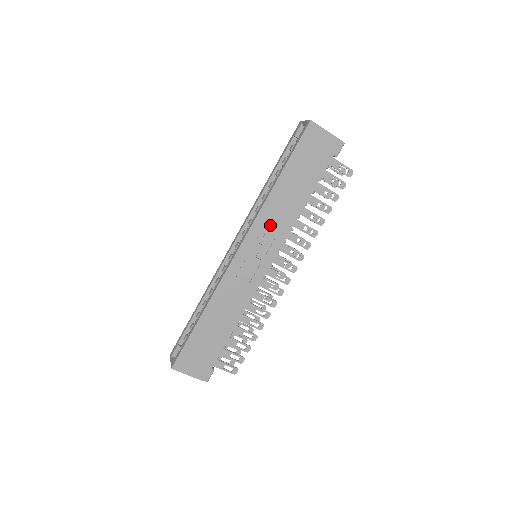
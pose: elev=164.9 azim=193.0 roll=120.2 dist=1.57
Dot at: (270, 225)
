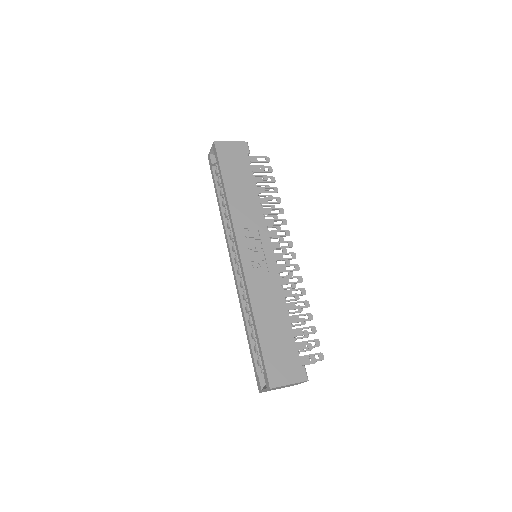
Dot at: (246, 221)
